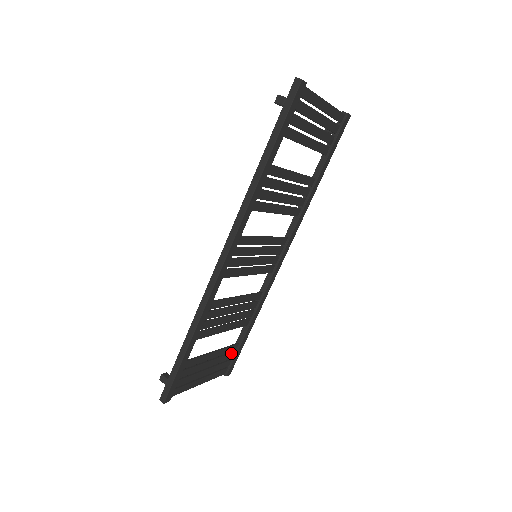
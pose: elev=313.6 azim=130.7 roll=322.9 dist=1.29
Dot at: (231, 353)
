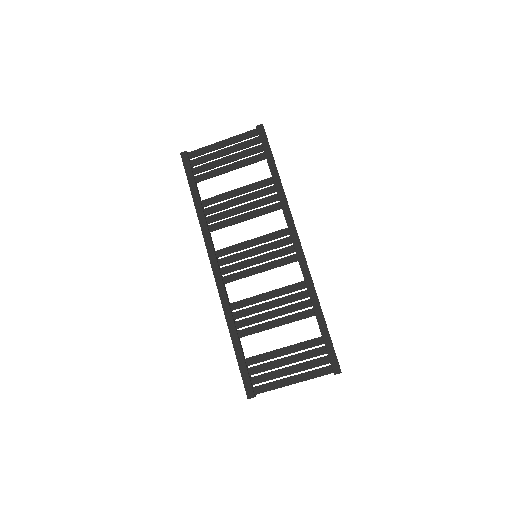
Dot at: (318, 348)
